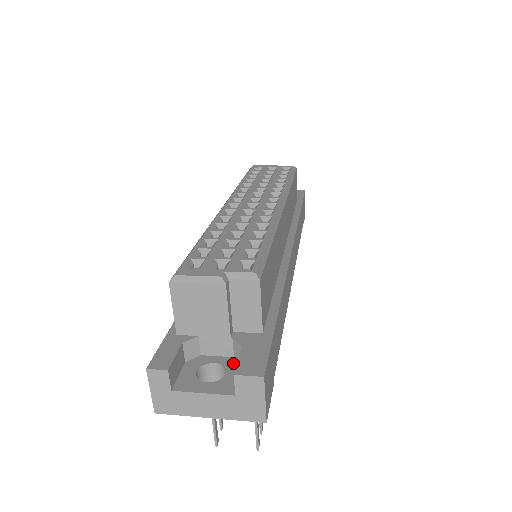
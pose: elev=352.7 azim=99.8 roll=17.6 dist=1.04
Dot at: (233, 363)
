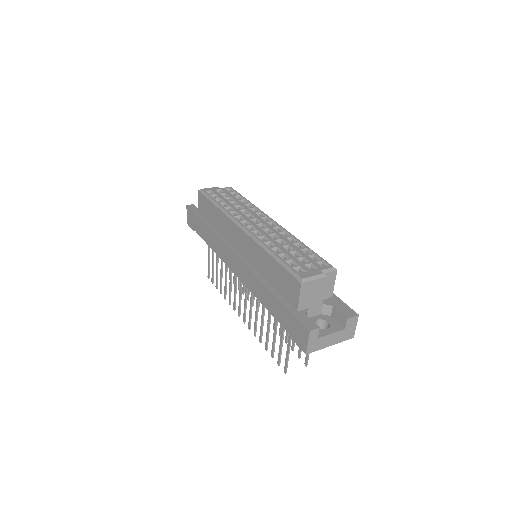
Dot at: (325, 317)
